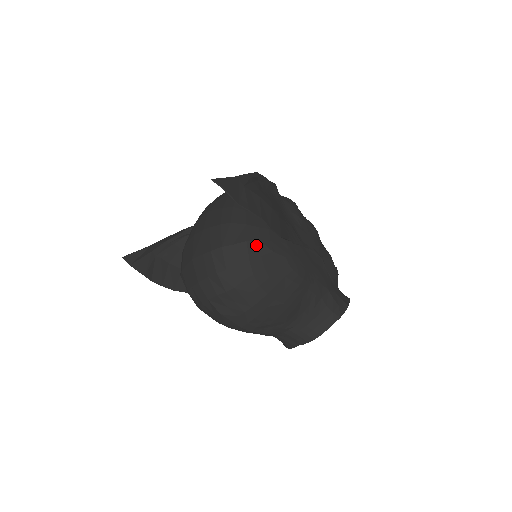
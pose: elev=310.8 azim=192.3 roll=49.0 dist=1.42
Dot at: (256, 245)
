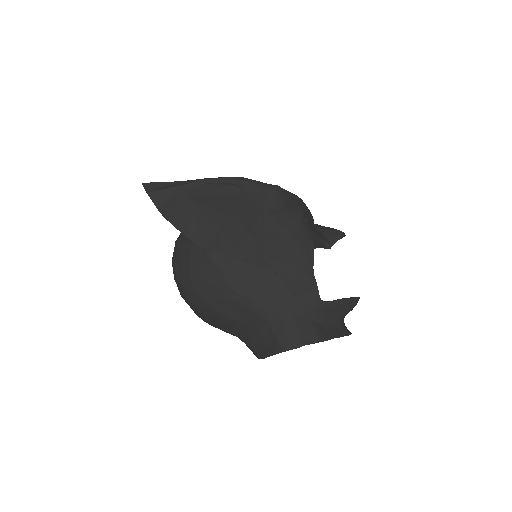
Dot at: (198, 248)
